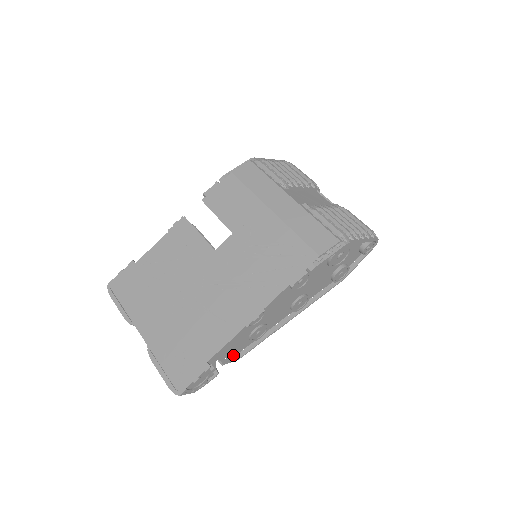
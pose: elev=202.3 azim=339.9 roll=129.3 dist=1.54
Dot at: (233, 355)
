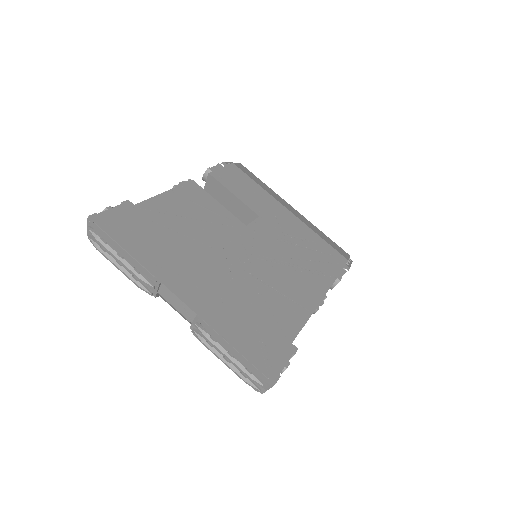
Dot at: occluded
